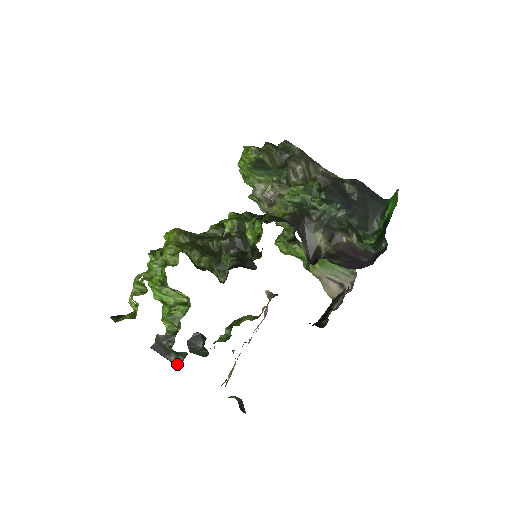
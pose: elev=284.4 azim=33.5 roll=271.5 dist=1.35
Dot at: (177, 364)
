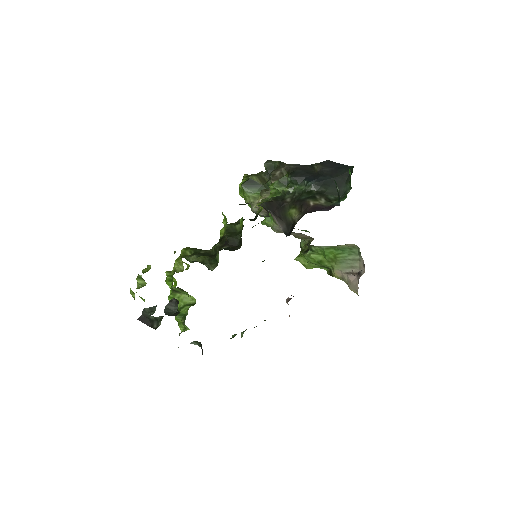
Dot at: (156, 328)
